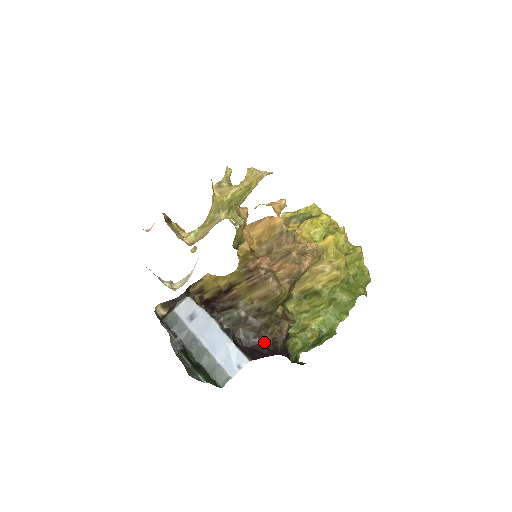
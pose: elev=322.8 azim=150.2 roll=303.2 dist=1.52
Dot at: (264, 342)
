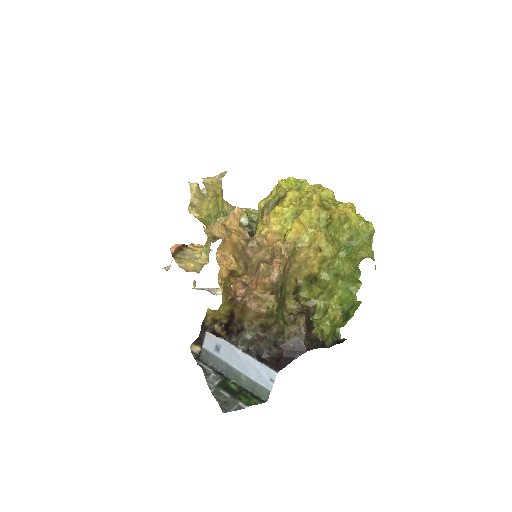
Dot at: (286, 347)
